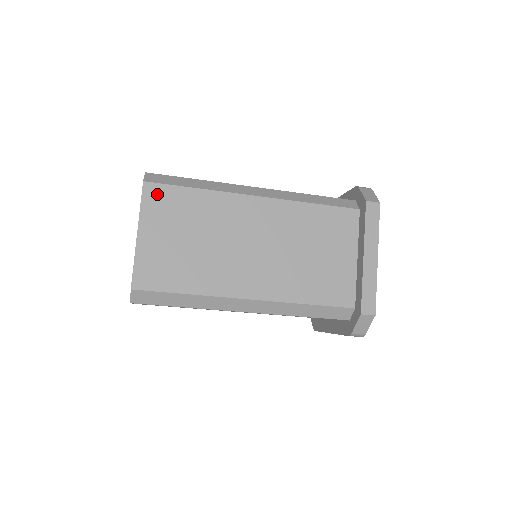
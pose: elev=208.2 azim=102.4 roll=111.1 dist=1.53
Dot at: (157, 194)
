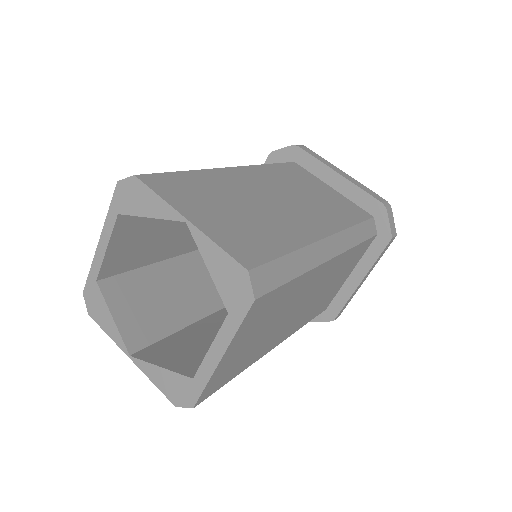
Dot at: (260, 306)
